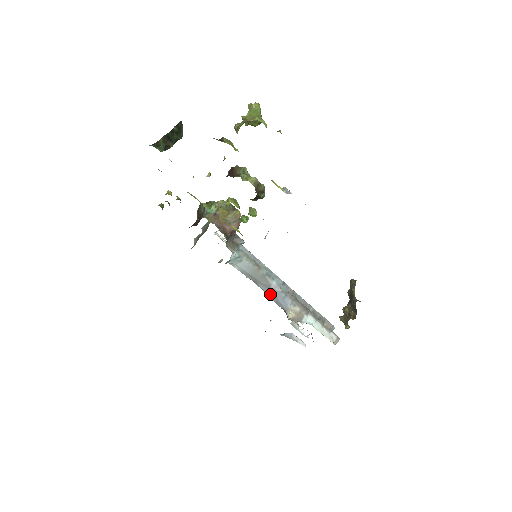
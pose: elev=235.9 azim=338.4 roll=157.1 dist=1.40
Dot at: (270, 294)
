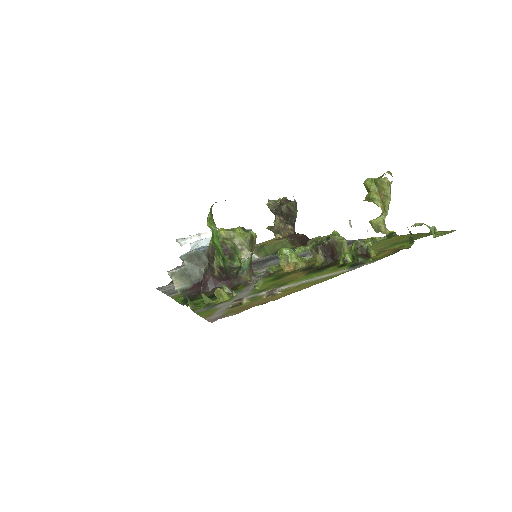
Dot at: occluded
